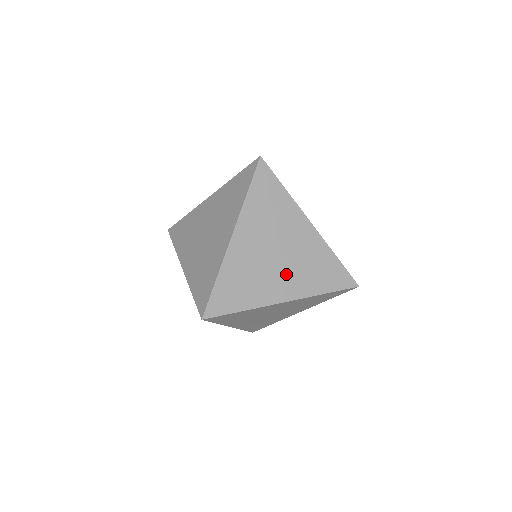
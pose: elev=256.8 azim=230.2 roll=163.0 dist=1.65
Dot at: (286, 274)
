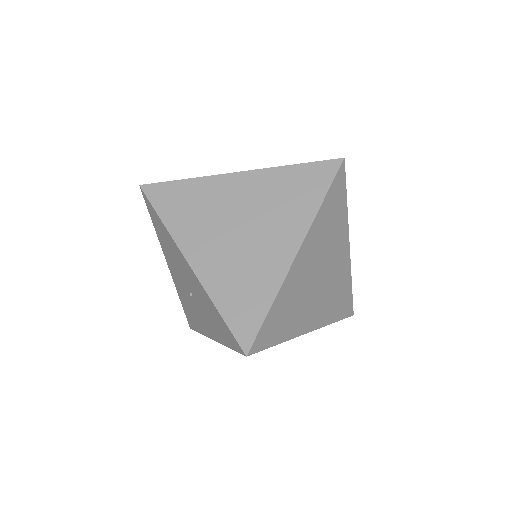
Dot at: occluded
